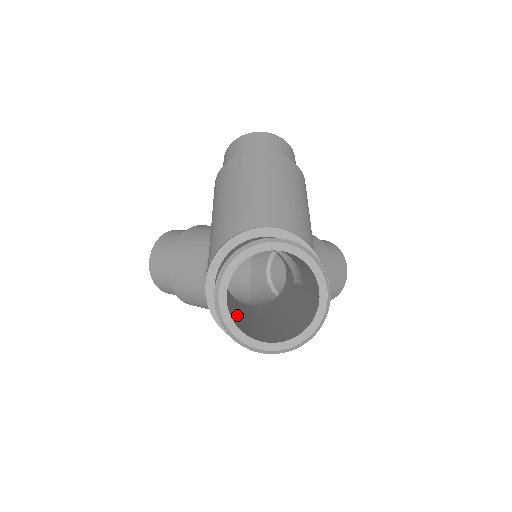
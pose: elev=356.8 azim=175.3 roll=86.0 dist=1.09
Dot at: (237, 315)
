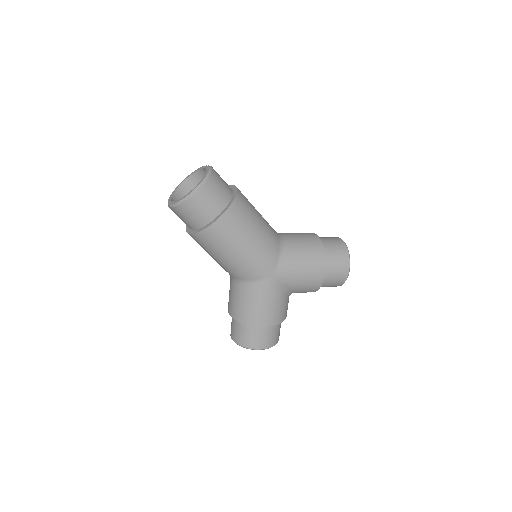
Dot at: occluded
